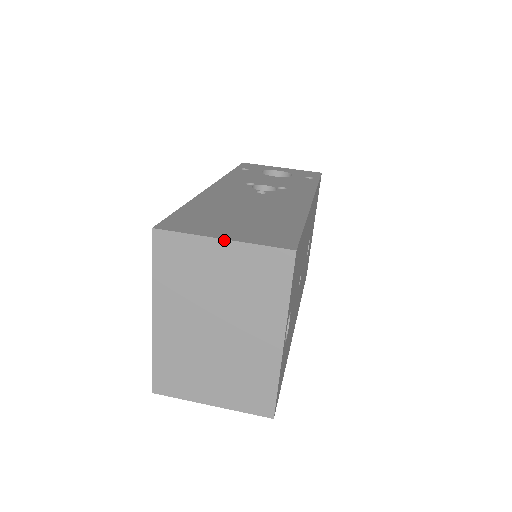
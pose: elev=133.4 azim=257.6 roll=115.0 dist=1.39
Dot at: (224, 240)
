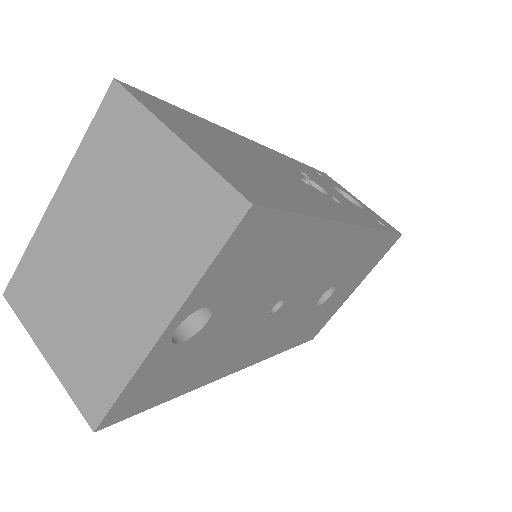
Dot at: (177, 138)
